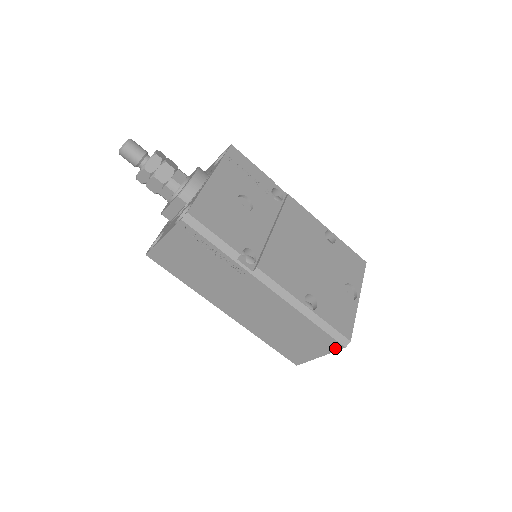
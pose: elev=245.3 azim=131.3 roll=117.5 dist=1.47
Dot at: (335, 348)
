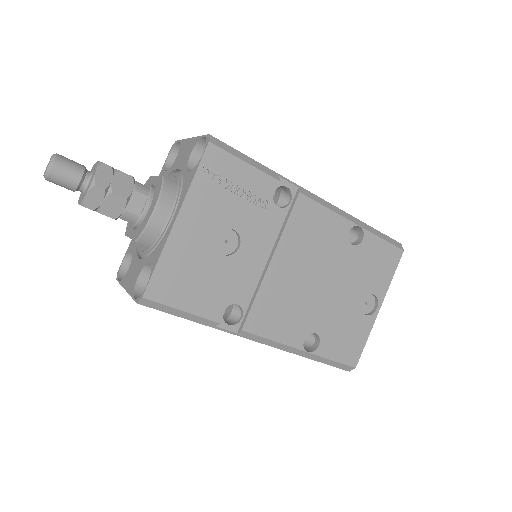
Dot at: occluded
